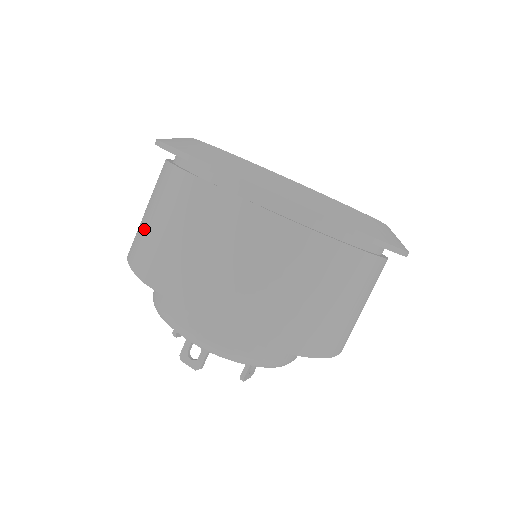
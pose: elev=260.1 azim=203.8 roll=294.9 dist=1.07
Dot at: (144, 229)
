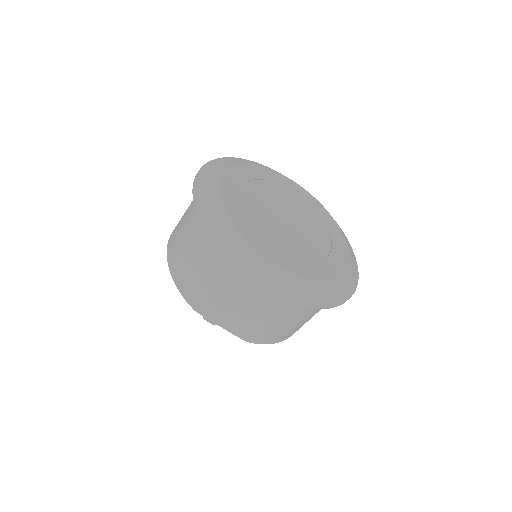
Dot at: (191, 273)
